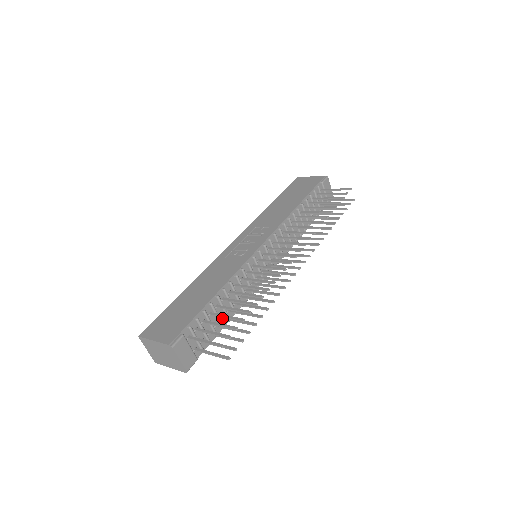
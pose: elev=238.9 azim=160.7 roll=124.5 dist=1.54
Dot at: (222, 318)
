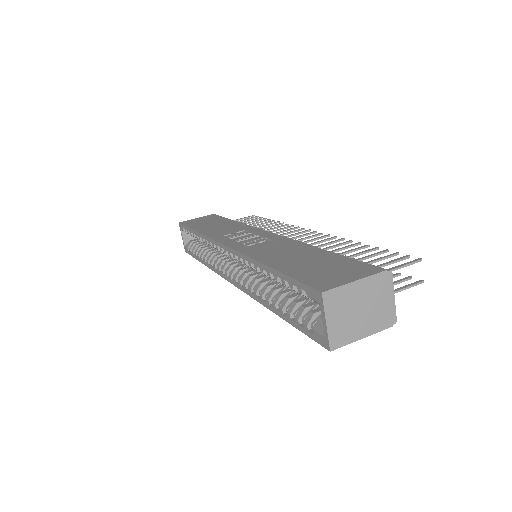
Dot at: occluded
